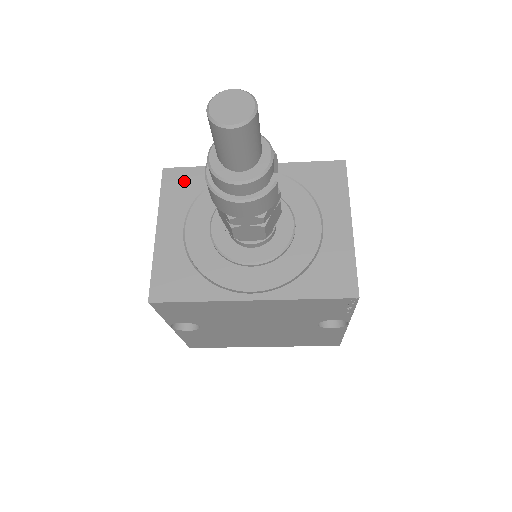
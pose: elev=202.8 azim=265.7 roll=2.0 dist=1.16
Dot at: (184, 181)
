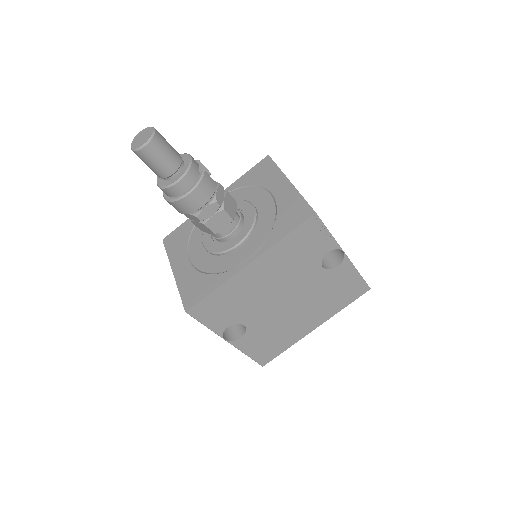
Dot at: (178, 236)
